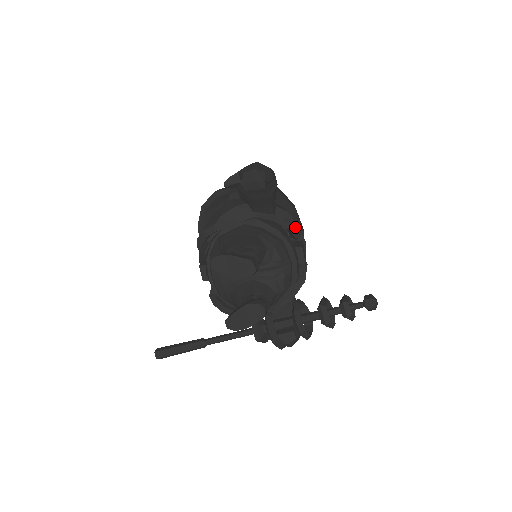
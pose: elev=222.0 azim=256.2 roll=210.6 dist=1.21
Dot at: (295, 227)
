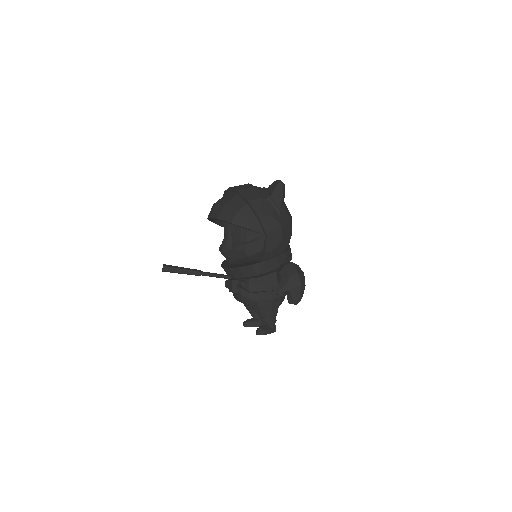
Dot at: occluded
